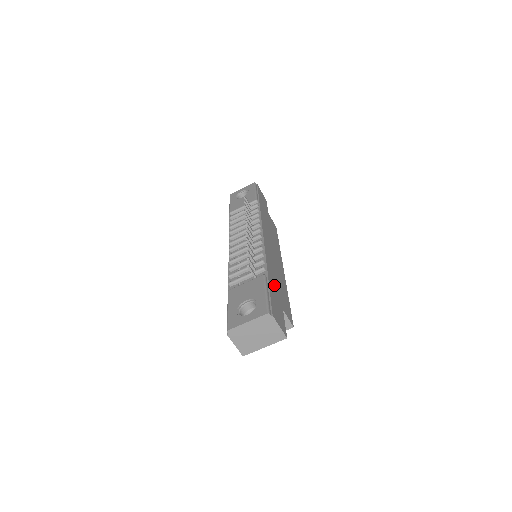
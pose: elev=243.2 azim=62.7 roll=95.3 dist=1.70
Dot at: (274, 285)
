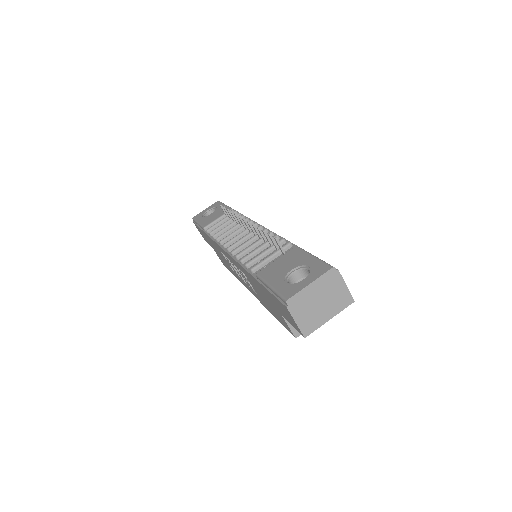
Dot at: occluded
